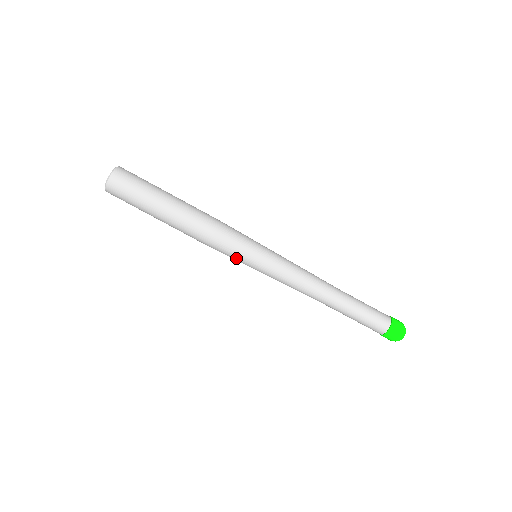
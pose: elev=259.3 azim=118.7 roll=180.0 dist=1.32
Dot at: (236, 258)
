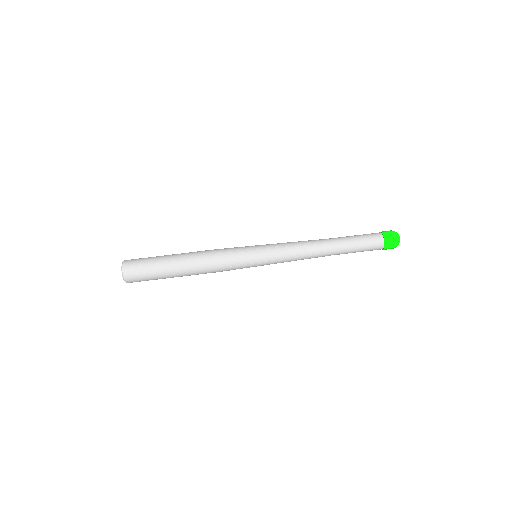
Dot at: occluded
